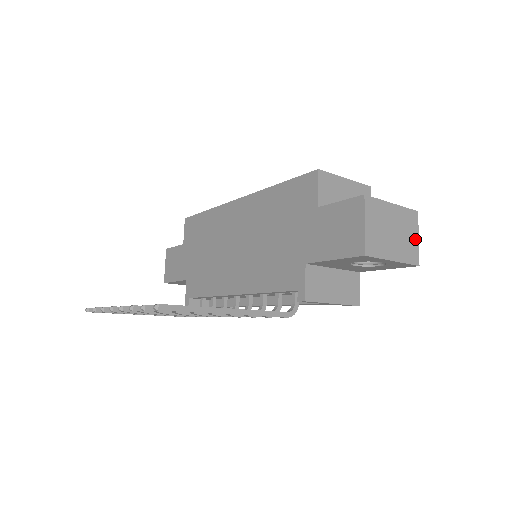
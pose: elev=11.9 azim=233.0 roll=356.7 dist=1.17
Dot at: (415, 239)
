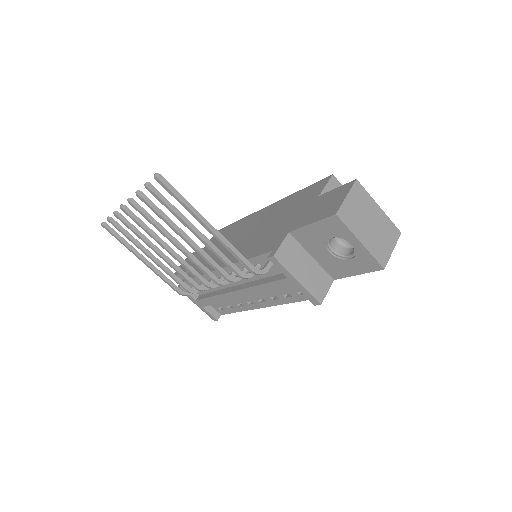
Dot at: (389, 248)
